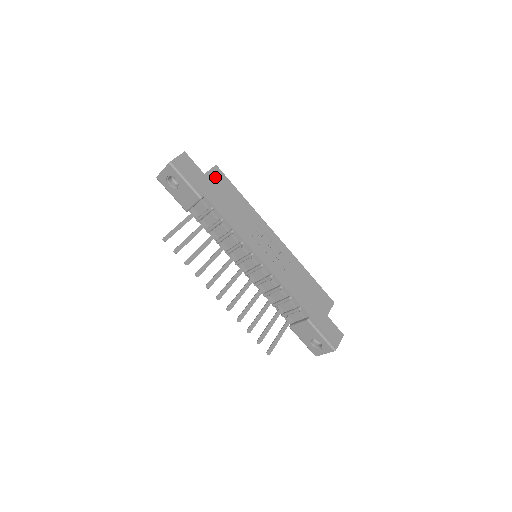
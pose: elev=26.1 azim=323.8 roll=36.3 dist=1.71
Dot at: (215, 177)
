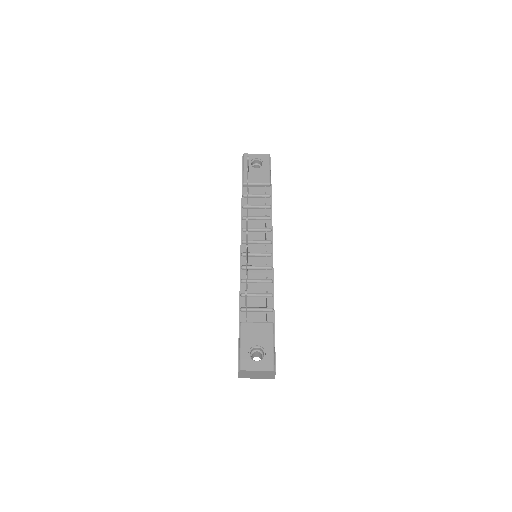
Dot at: occluded
